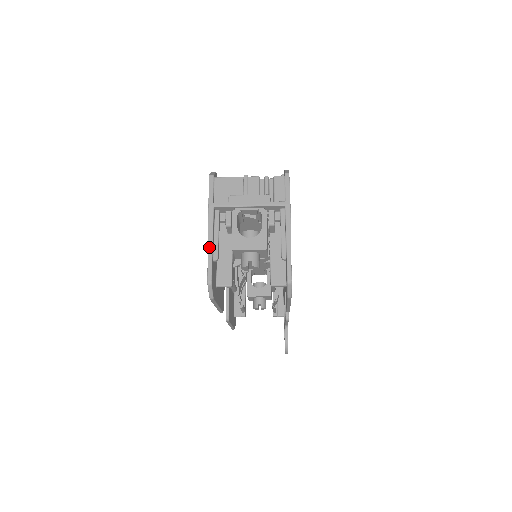
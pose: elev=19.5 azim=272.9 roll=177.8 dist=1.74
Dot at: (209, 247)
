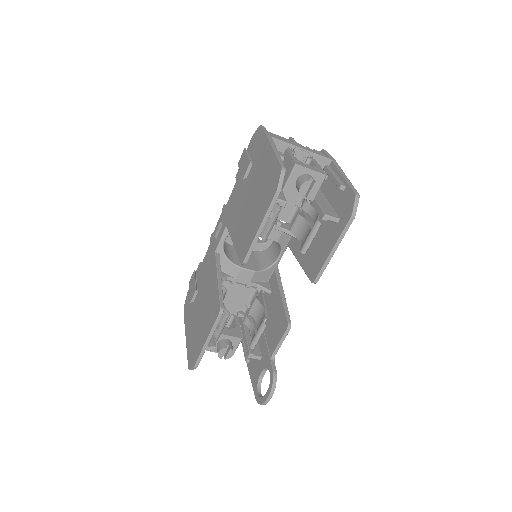
Dot at: (276, 151)
